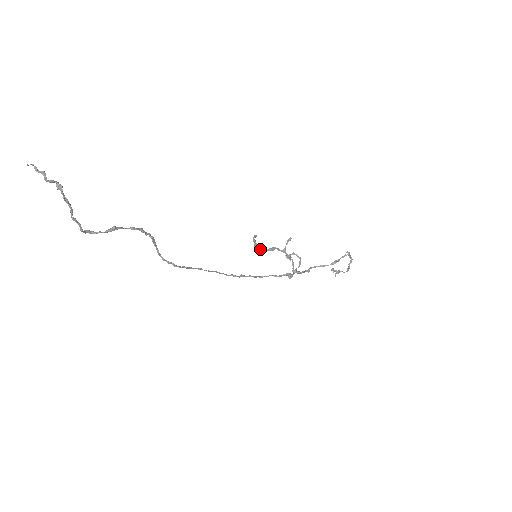
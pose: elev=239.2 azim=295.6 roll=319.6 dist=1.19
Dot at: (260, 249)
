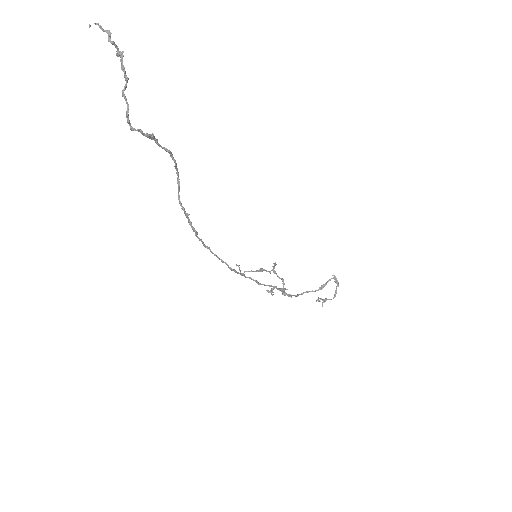
Dot at: (247, 271)
